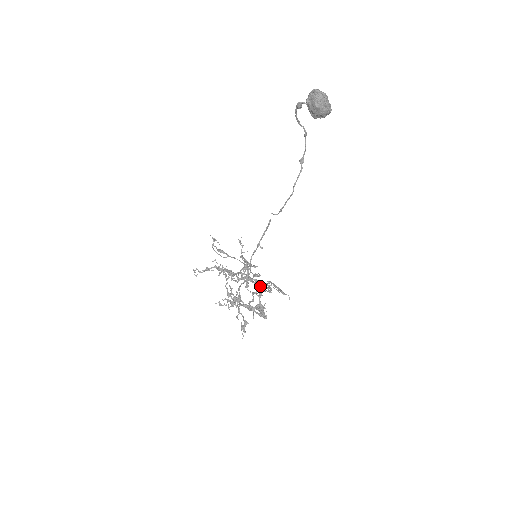
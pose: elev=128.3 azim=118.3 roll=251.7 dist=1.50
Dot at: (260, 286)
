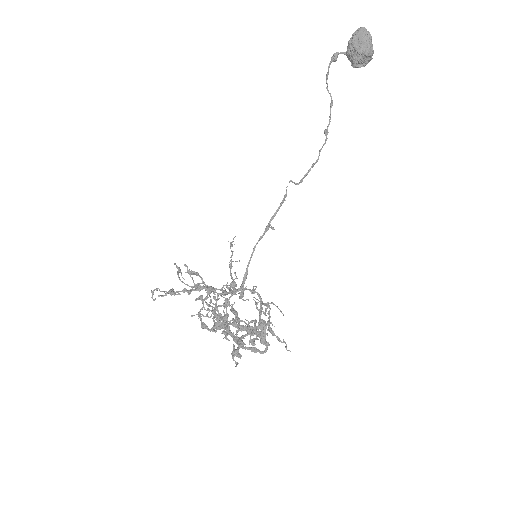
Dot at: occluded
